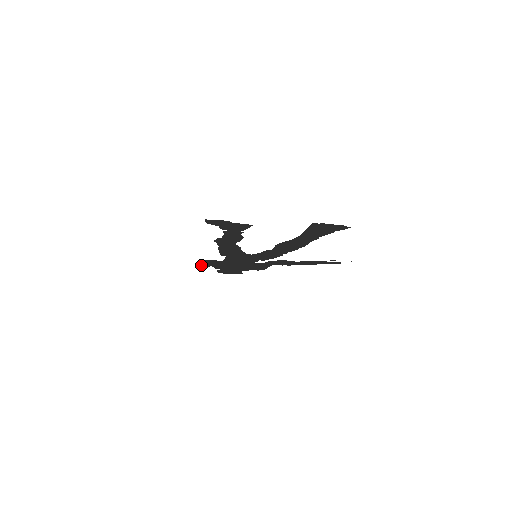
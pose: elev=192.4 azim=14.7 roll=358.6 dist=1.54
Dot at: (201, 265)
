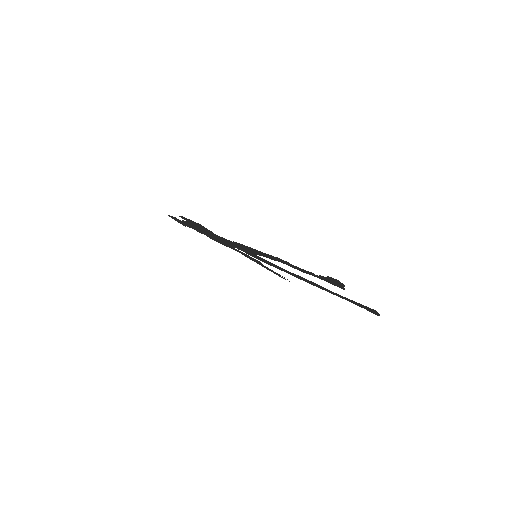
Dot at: (180, 216)
